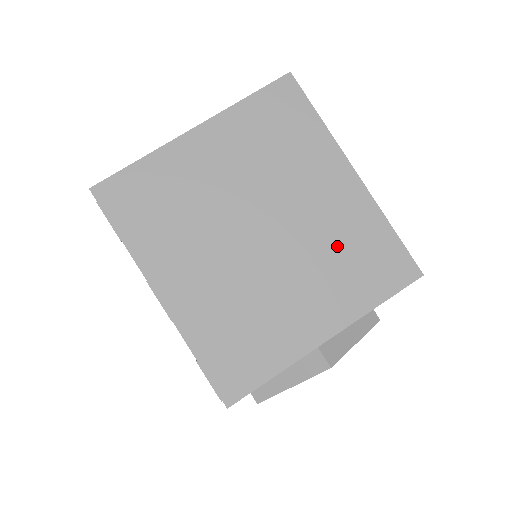
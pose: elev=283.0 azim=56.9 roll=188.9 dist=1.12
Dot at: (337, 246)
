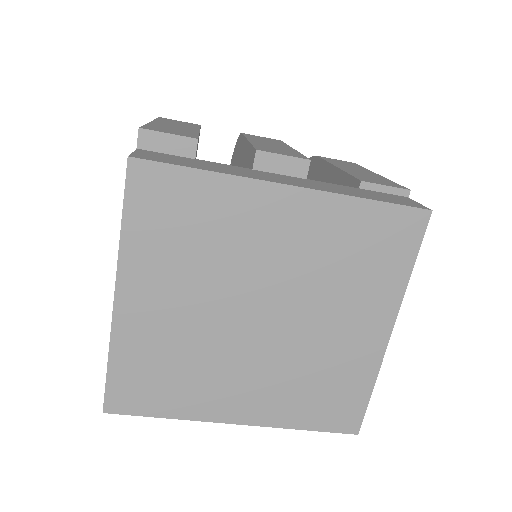
Dot at: (333, 263)
